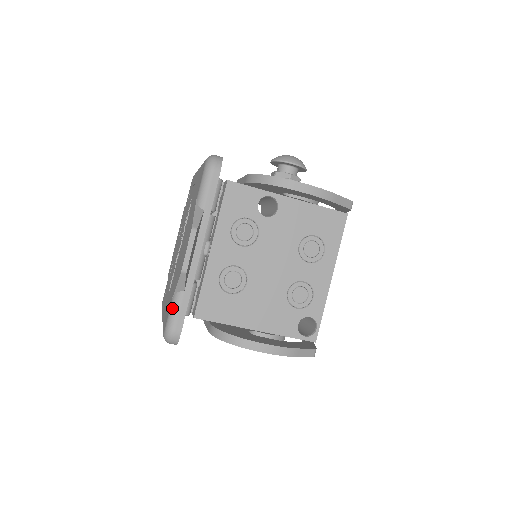
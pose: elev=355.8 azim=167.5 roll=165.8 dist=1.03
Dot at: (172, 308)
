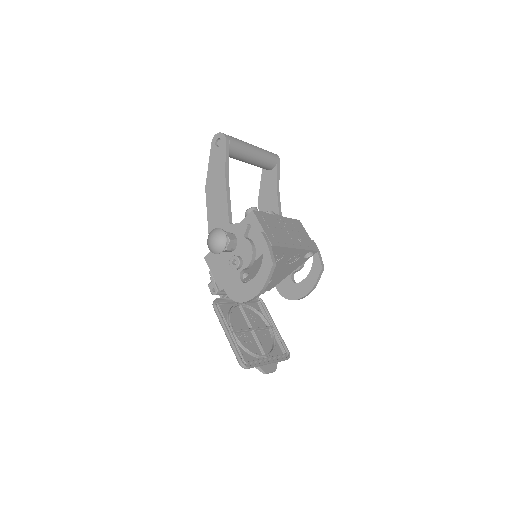
Dot at: (280, 361)
